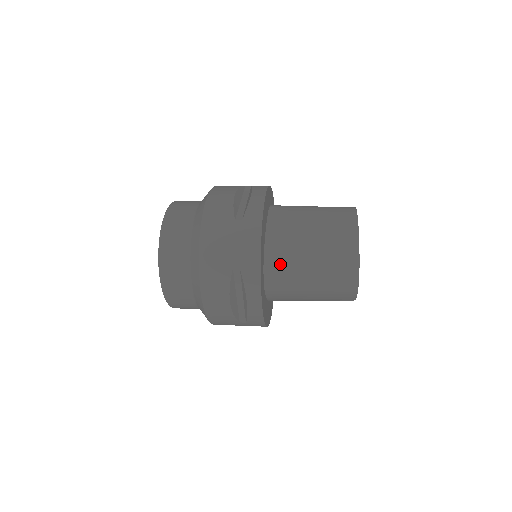
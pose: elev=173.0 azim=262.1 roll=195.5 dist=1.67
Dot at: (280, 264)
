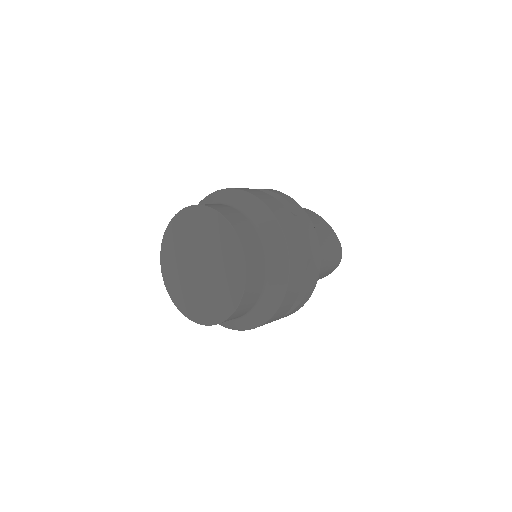
Dot at: occluded
